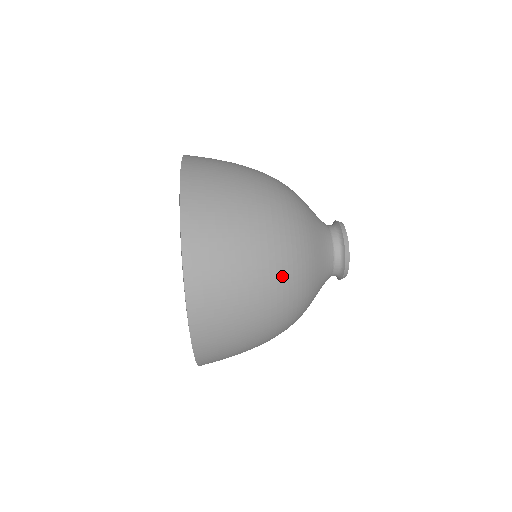
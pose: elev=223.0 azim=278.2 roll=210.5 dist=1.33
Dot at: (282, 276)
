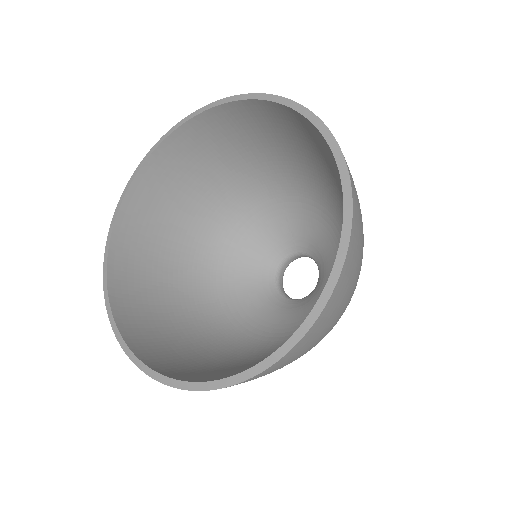
Dot at: occluded
